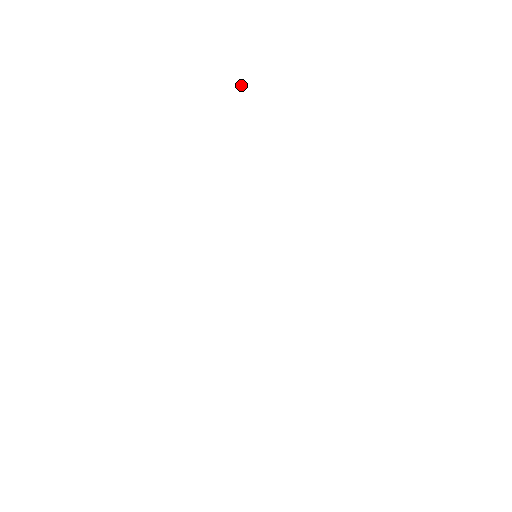
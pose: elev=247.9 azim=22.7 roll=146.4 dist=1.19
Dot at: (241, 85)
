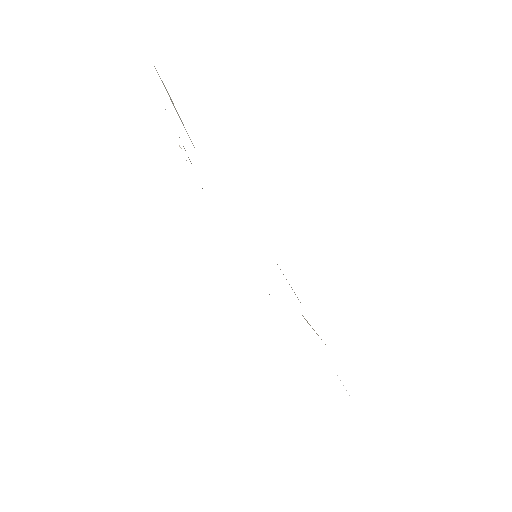
Dot at: (180, 147)
